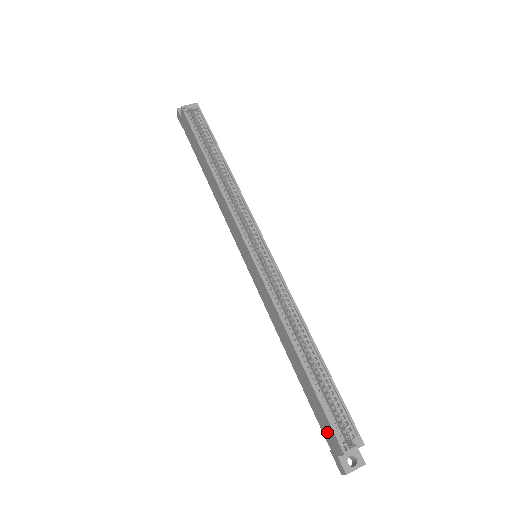
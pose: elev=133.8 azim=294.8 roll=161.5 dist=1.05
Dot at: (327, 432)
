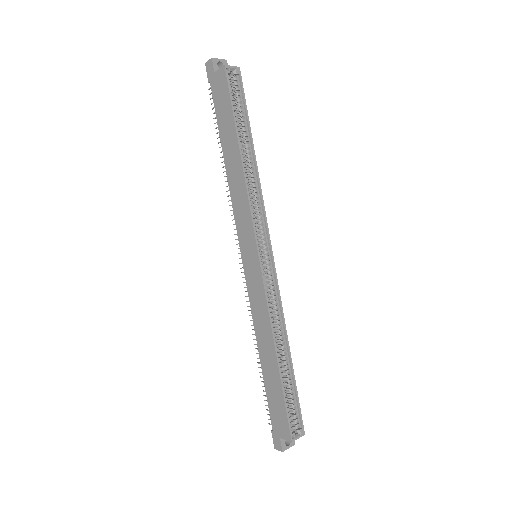
Dot at: (278, 420)
